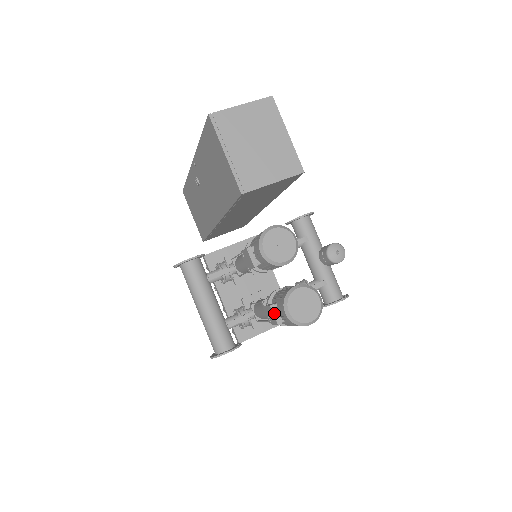
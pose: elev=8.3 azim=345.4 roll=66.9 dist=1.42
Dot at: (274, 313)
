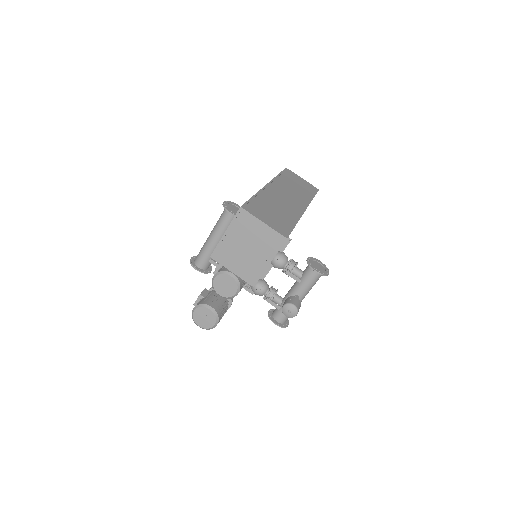
Dot at: (198, 299)
